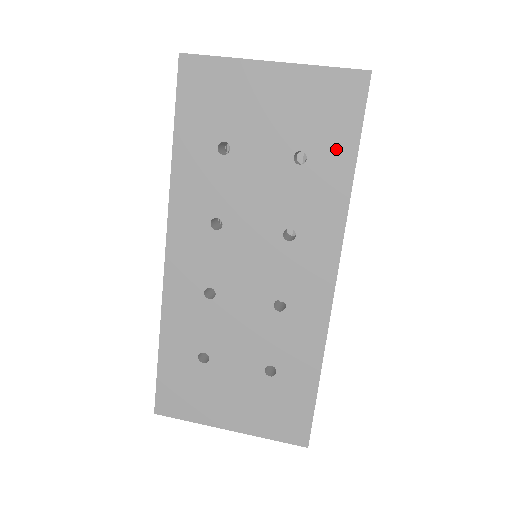
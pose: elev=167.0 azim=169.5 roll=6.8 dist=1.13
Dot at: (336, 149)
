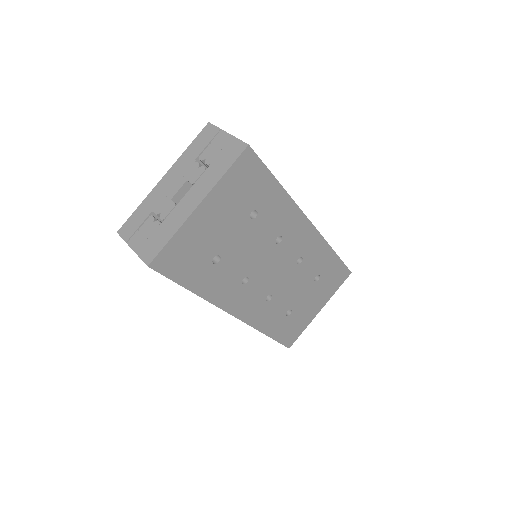
Dot at: (265, 191)
